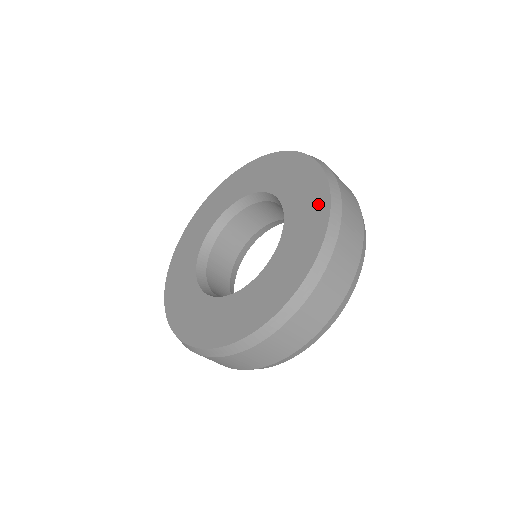
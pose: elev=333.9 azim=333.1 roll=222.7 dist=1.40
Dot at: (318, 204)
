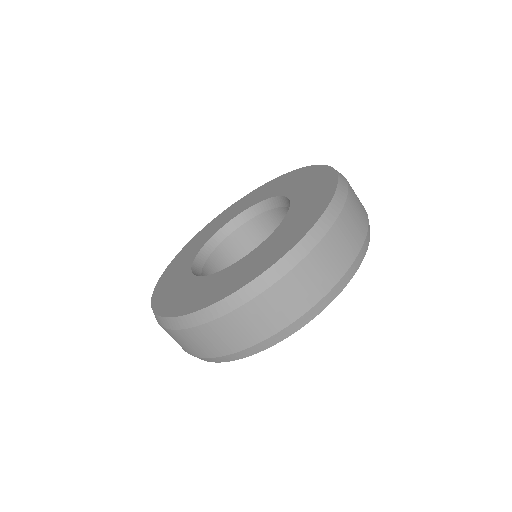
Dot at: (322, 176)
